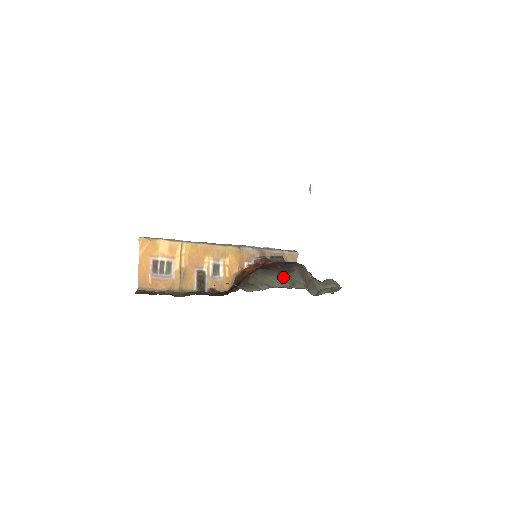
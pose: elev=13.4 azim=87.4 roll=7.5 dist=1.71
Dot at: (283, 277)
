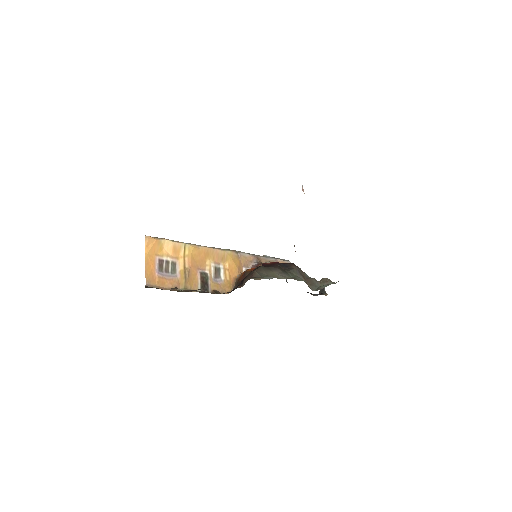
Dot at: (284, 273)
